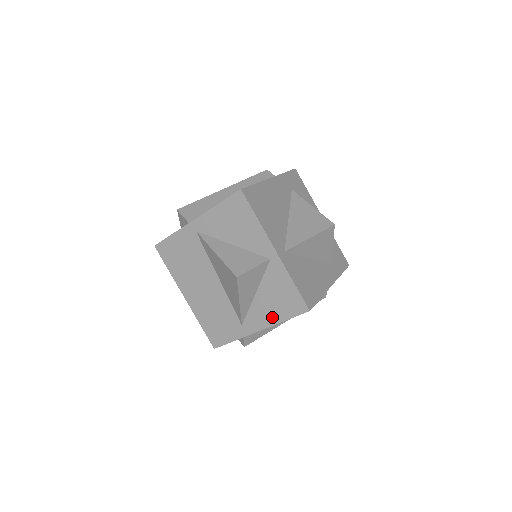
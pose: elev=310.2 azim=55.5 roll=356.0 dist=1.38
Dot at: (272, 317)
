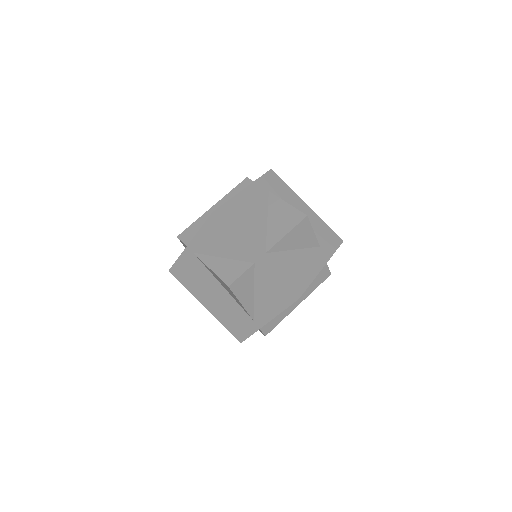
Dot at: (273, 310)
